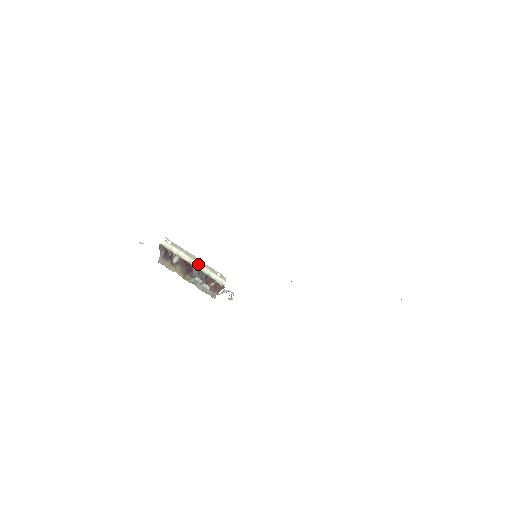
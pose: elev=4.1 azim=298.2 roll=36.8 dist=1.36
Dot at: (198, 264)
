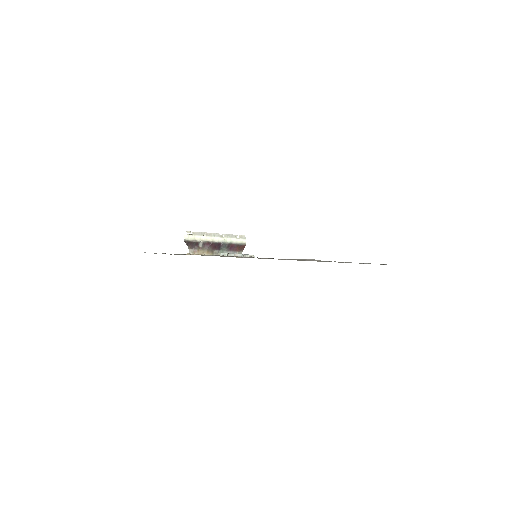
Dot at: (219, 238)
